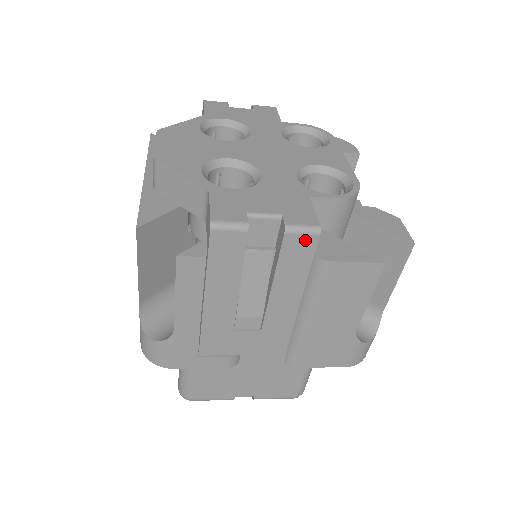
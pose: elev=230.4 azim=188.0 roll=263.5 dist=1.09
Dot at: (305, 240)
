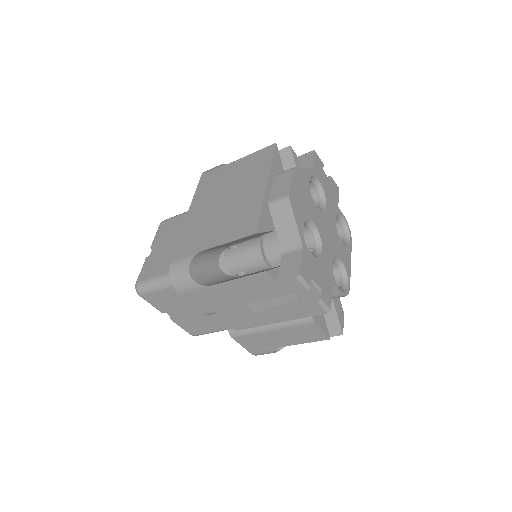
Dot at: (320, 310)
